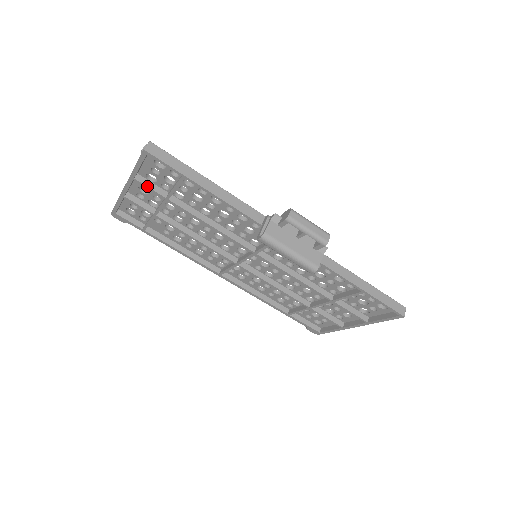
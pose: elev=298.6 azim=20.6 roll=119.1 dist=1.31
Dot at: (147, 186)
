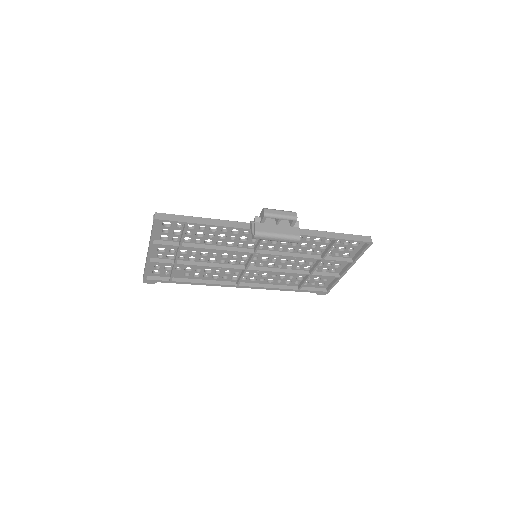
Dot at: (164, 244)
